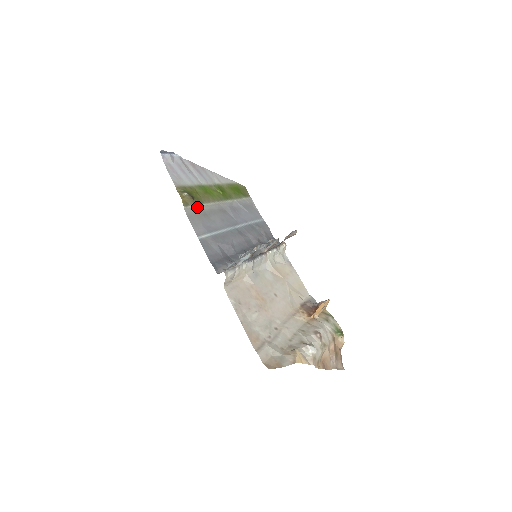
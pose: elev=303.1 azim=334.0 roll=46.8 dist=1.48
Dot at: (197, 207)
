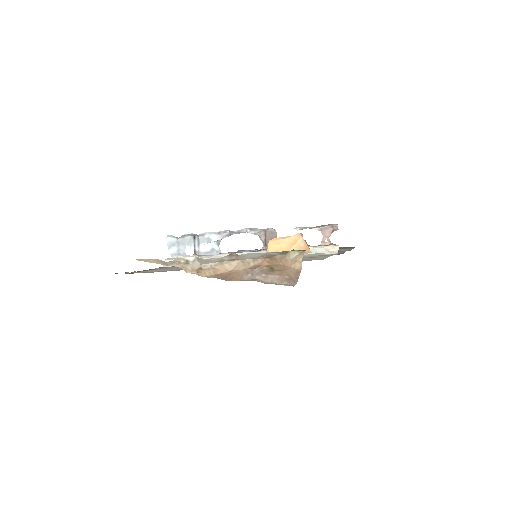
Dot at: occluded
